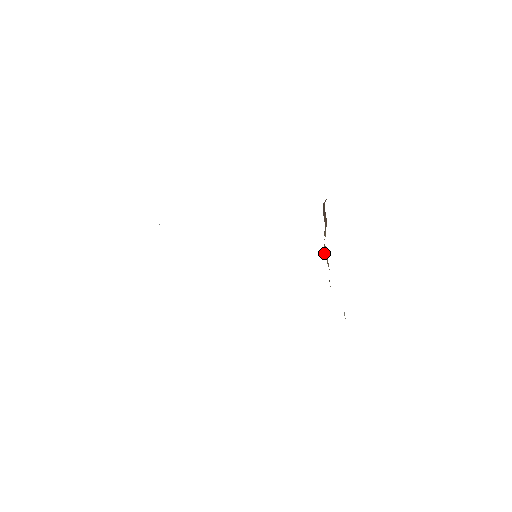
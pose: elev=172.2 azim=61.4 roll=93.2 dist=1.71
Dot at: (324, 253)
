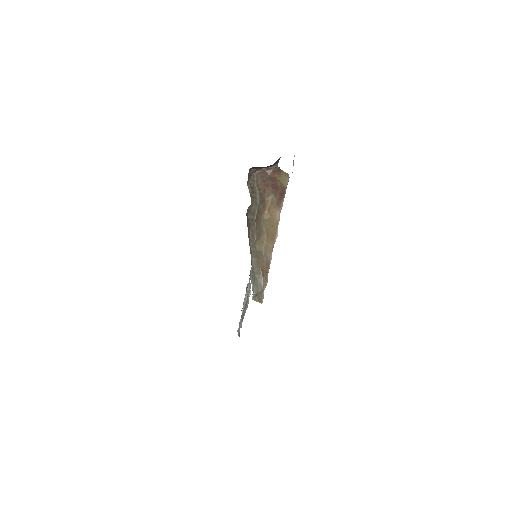
Dot at: (265, 221)
